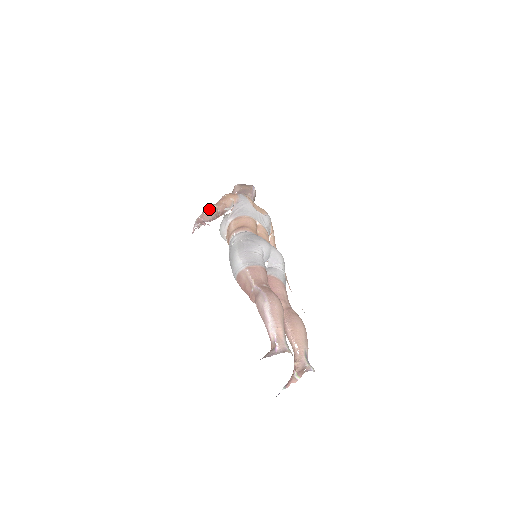
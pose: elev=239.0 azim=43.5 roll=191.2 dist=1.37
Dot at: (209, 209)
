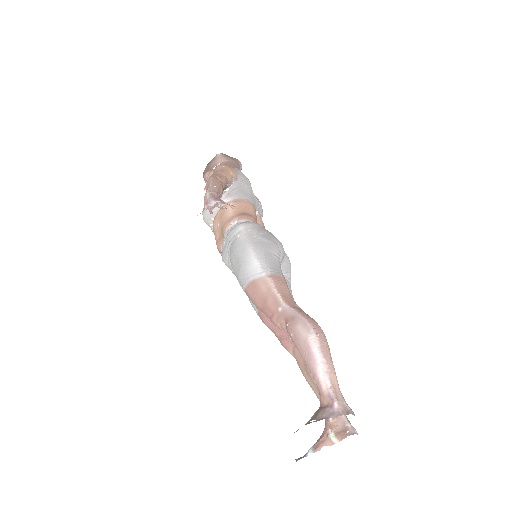
Dot at: (218, 181)
